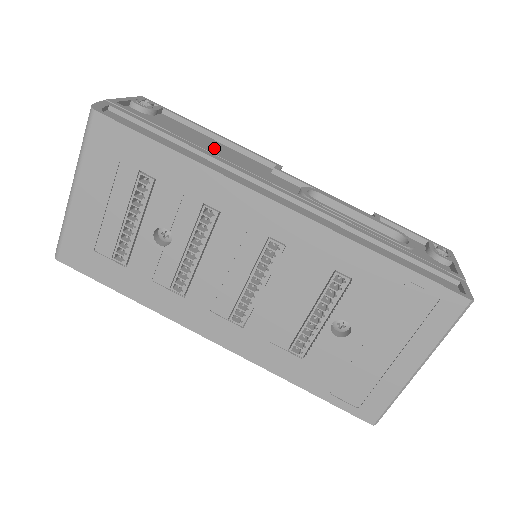
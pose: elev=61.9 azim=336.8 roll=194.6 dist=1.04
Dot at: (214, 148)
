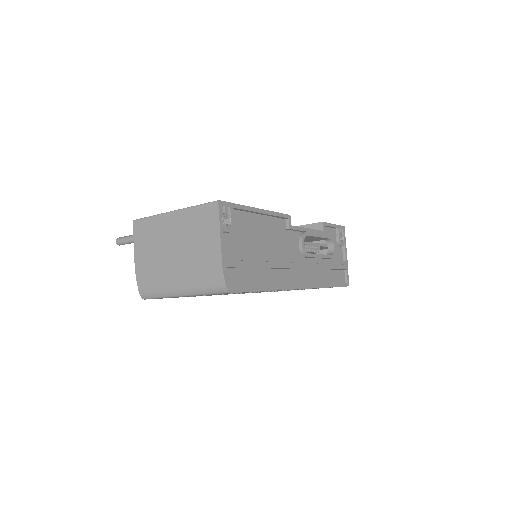
Dot at: (264, 235)
